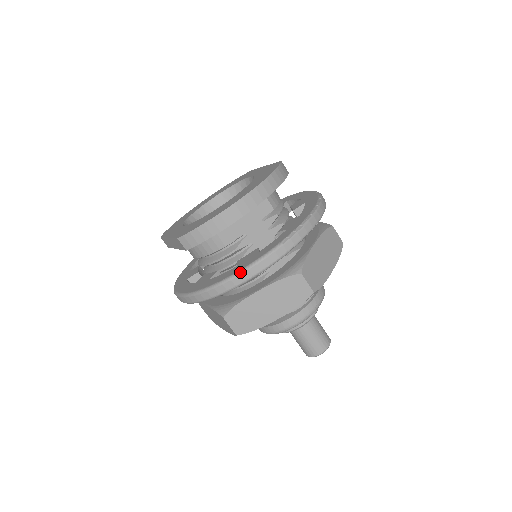
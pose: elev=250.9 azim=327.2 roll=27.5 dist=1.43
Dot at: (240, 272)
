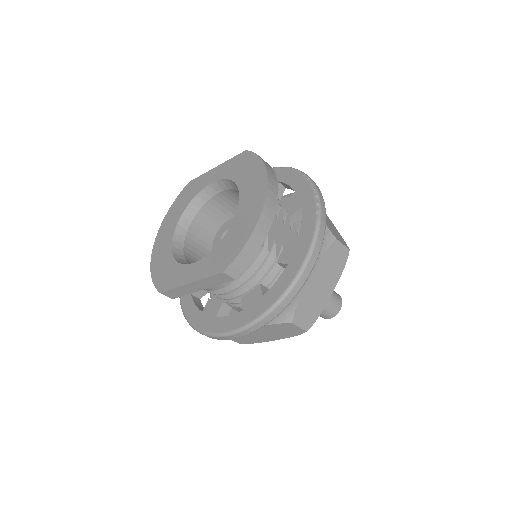
Dot at: (304, 266)
